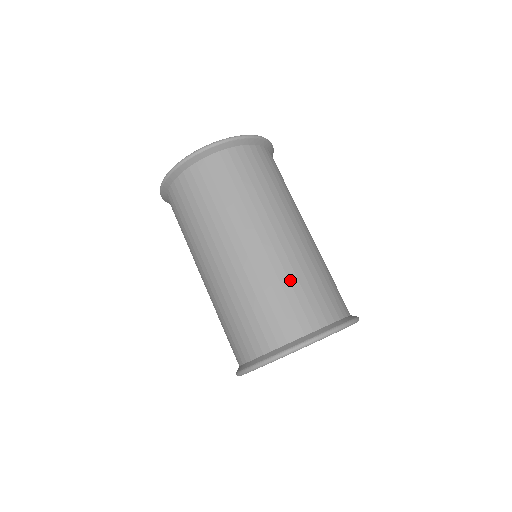
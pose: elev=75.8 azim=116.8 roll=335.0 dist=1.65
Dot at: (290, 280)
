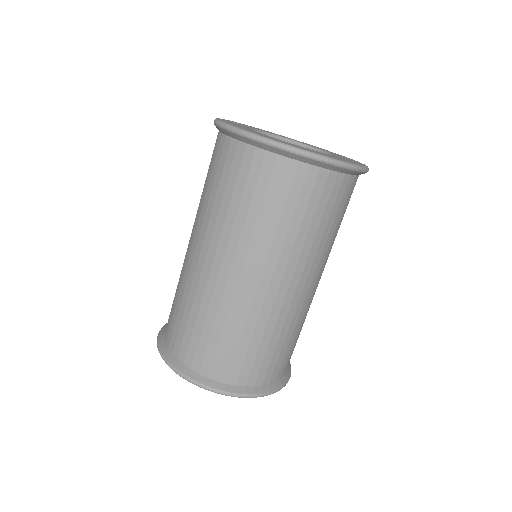
Dot at: (288, 335)
